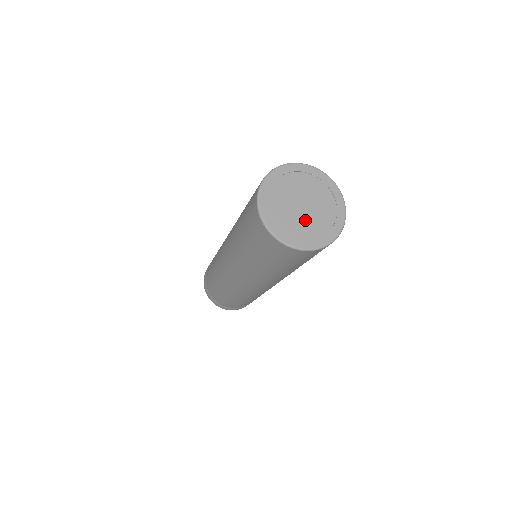
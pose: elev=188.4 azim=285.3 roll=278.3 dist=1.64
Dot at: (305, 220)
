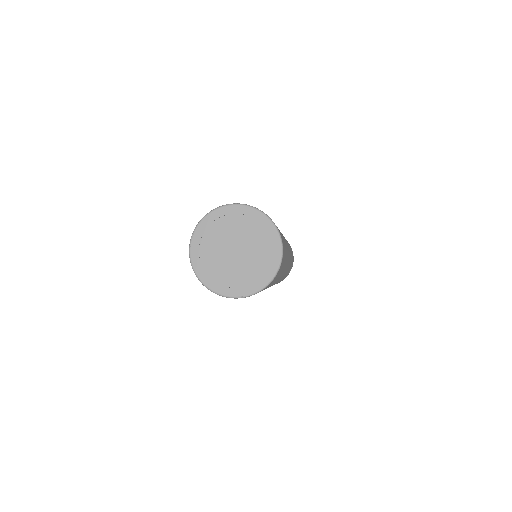
Dot at: (237, 266)
